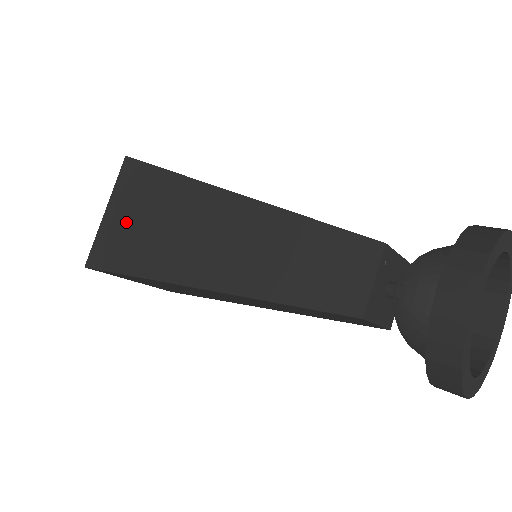
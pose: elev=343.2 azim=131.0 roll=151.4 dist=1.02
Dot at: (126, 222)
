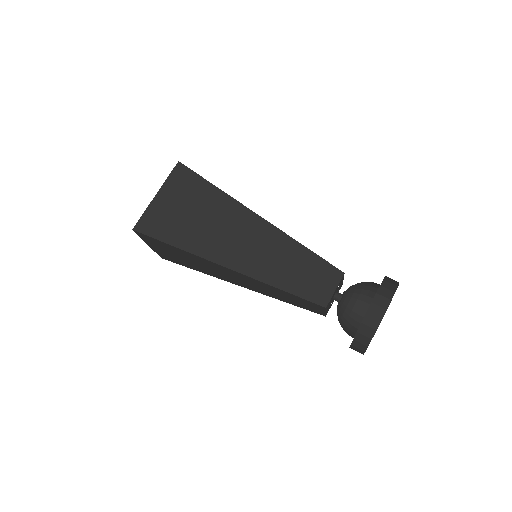
Dot at: (174, 209)
